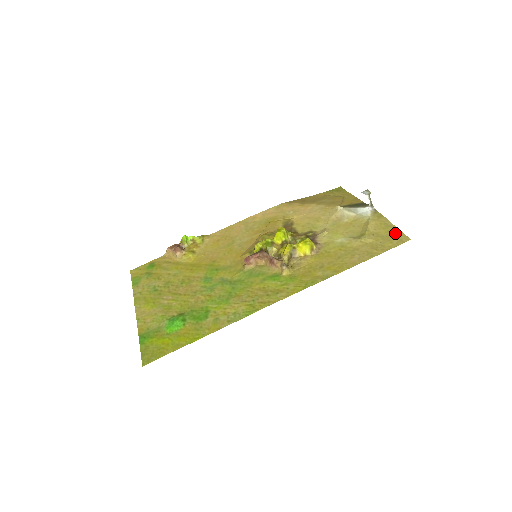
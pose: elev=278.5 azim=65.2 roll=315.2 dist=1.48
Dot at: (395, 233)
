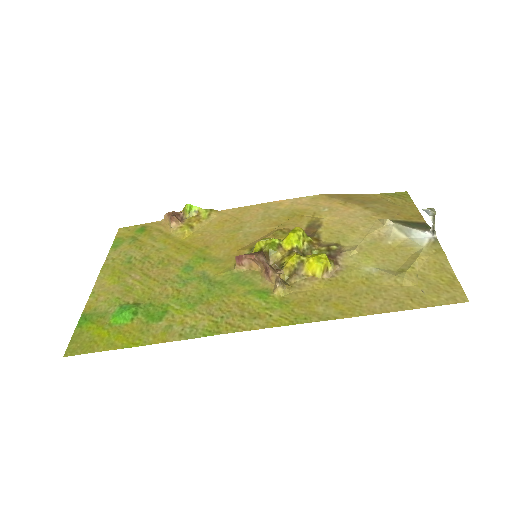
Dot at: (449, 283)
